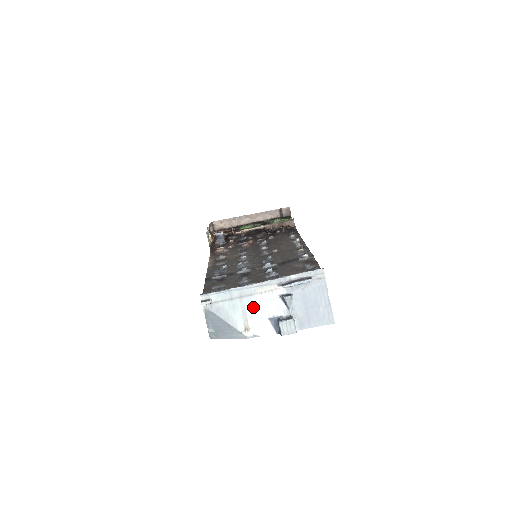
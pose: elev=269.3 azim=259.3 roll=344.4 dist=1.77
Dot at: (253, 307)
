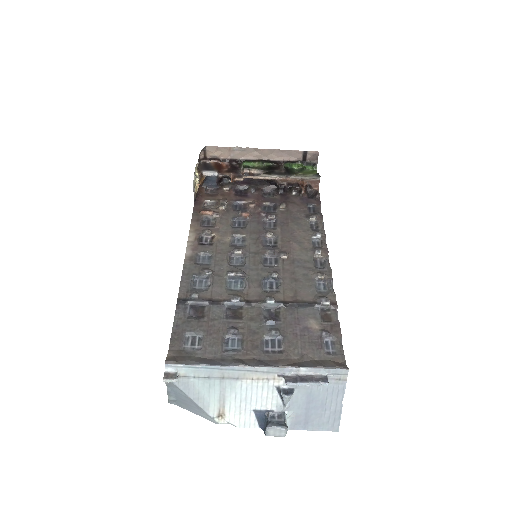
Dot at: (236, 393)
